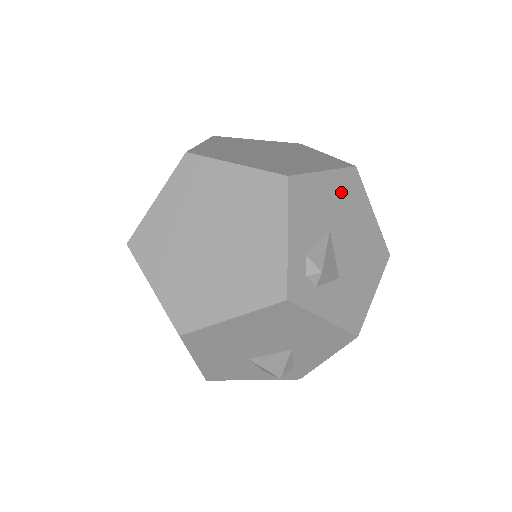
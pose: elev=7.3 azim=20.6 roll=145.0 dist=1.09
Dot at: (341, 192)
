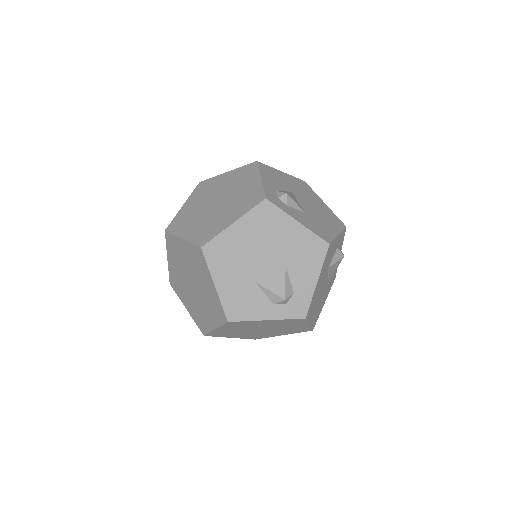
Dot at: (296, 184)
